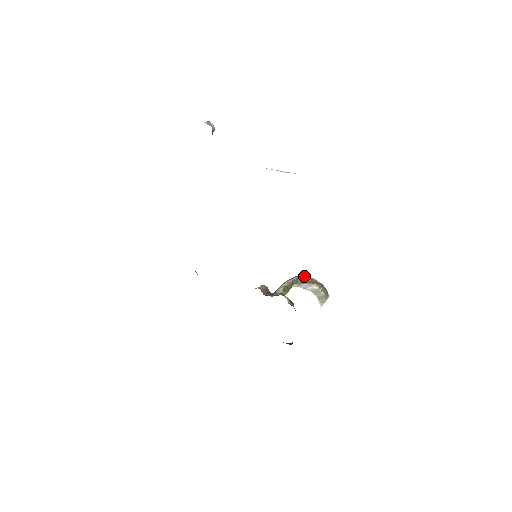
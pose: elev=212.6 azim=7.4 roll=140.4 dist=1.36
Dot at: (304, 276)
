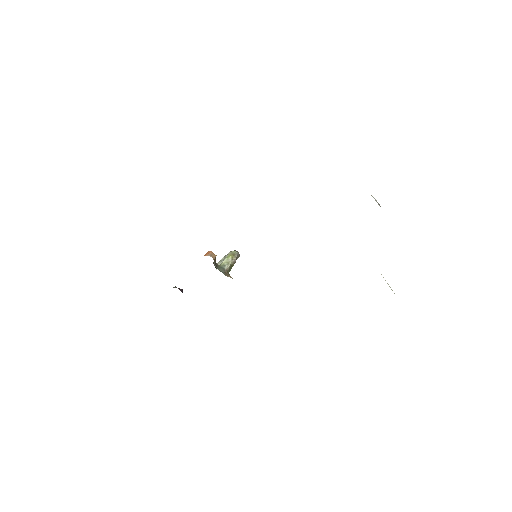
Dot at: (239, 254)
